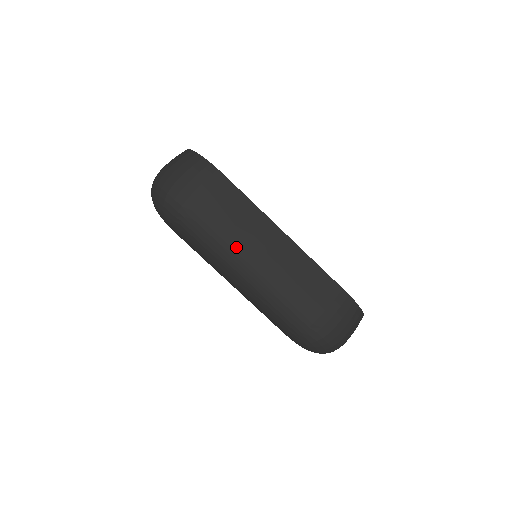
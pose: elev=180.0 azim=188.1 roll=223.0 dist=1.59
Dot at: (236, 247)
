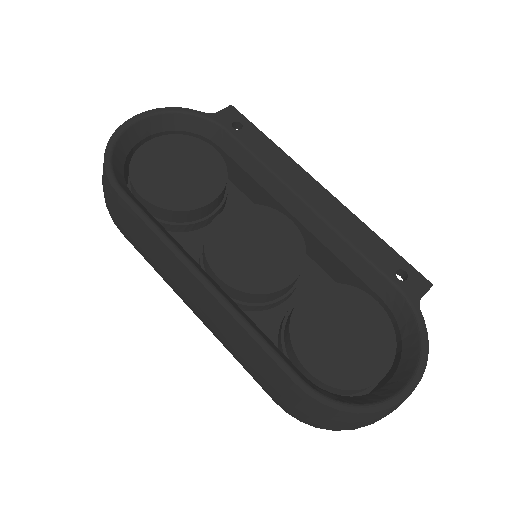
Dot at: (169, 285)
